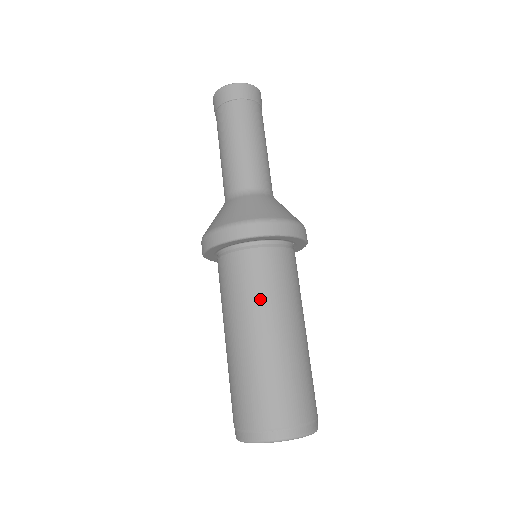
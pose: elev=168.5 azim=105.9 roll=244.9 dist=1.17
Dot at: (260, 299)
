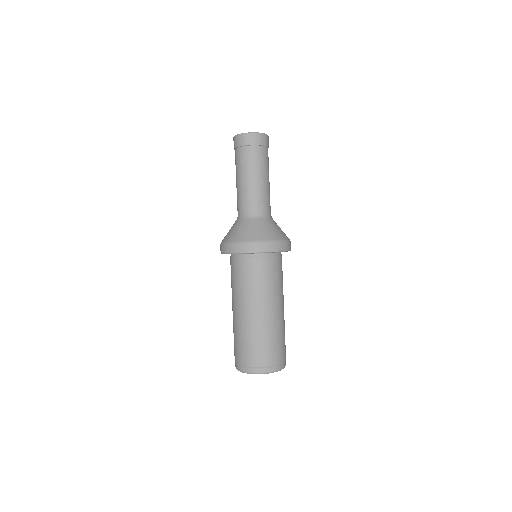
Dot at: (264, 290)
